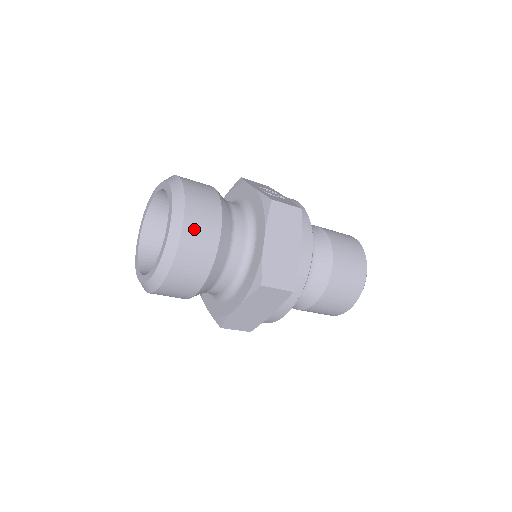
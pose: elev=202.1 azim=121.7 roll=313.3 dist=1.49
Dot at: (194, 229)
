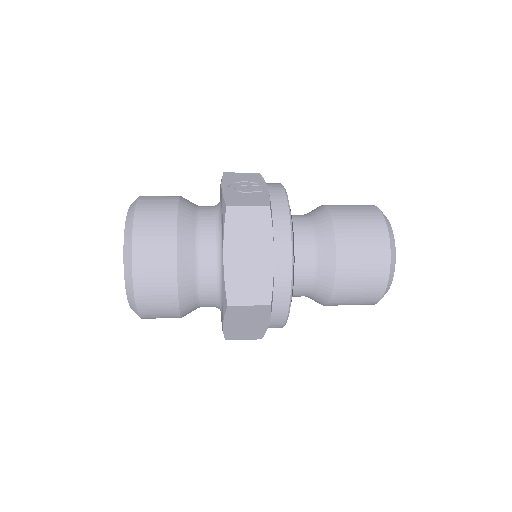
Dot at: (145, 259)
